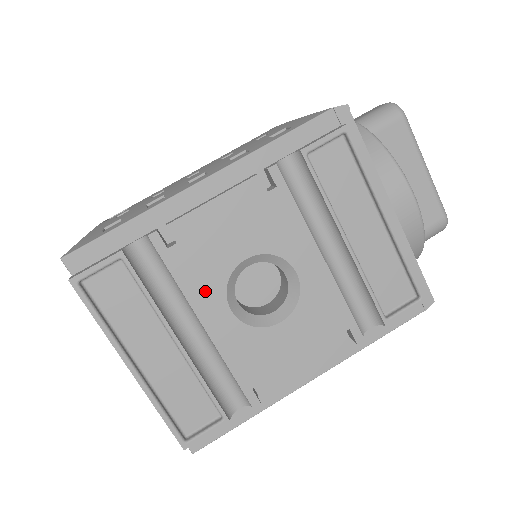
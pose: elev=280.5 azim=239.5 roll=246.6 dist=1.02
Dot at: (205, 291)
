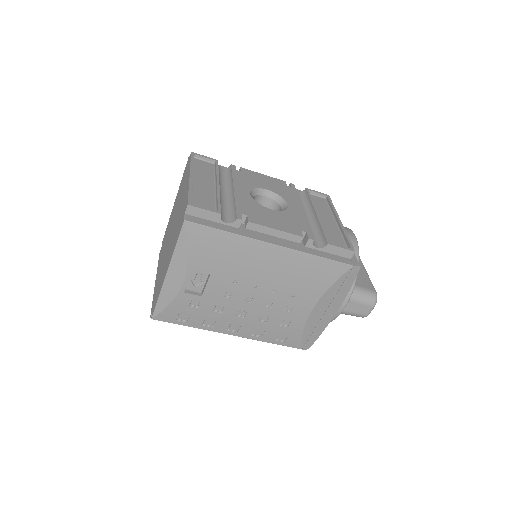
Dot at: occluded
